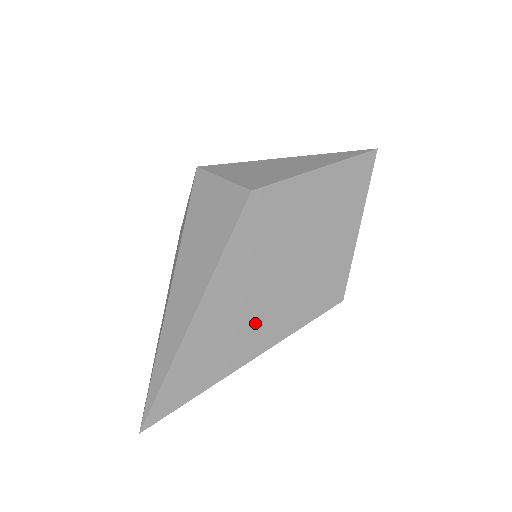
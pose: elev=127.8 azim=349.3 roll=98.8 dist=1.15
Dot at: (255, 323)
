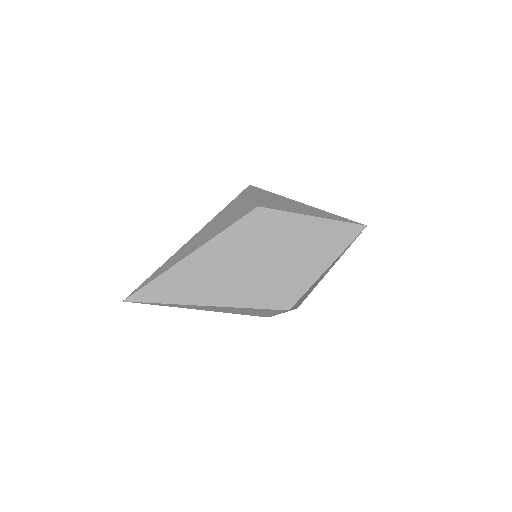
Dot at: (220, 285)
